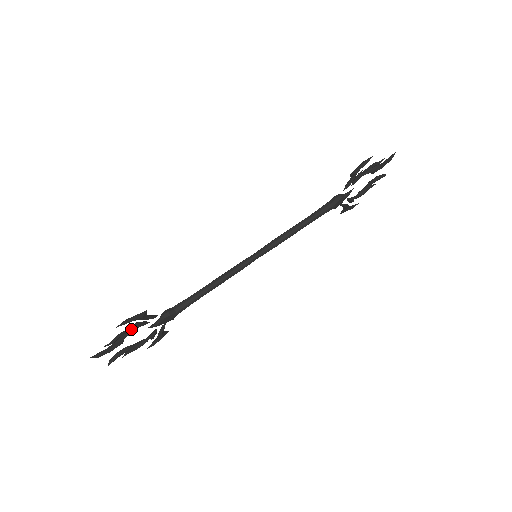
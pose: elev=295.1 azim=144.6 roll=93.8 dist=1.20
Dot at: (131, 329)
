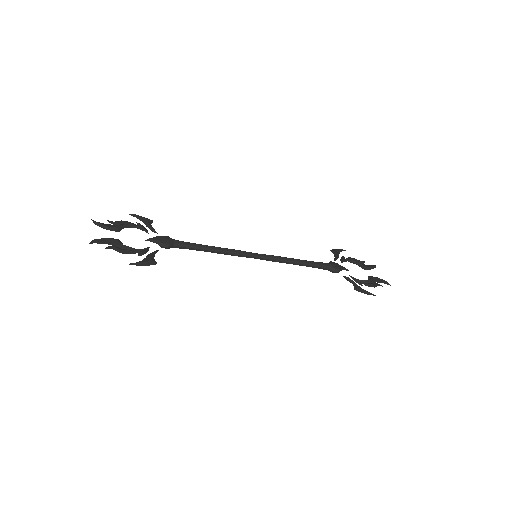
Dot at: (134, 252)
